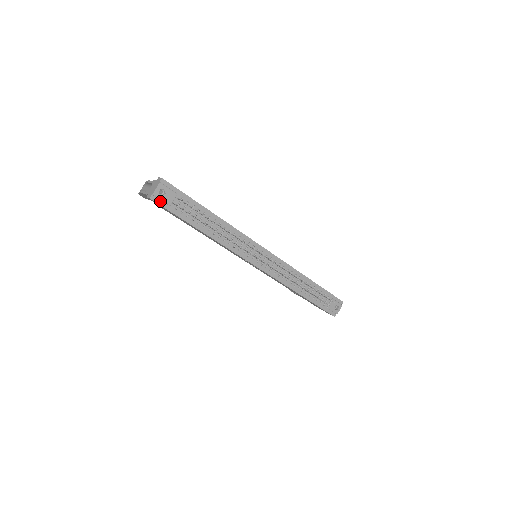
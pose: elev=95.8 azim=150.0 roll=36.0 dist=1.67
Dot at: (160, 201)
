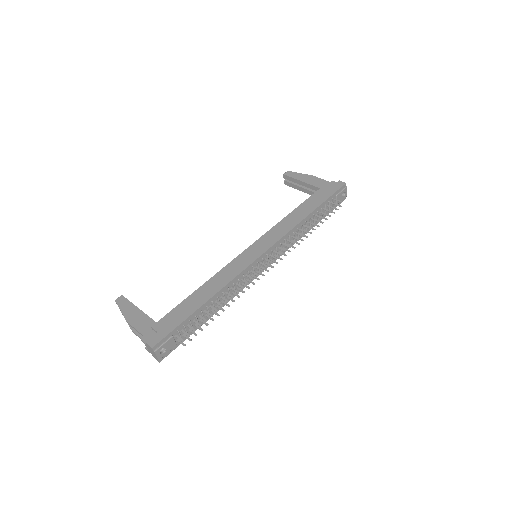
Dot at: (167, 353)
